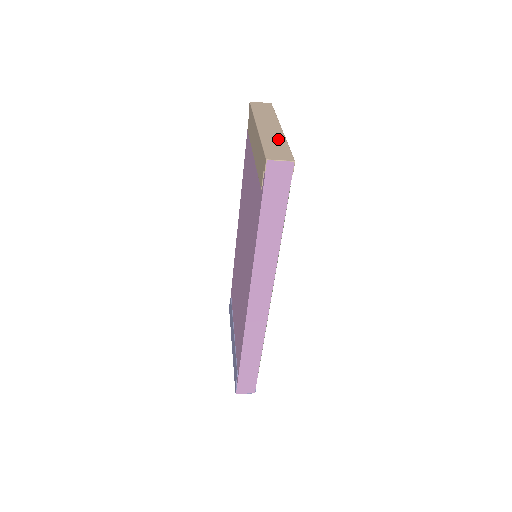
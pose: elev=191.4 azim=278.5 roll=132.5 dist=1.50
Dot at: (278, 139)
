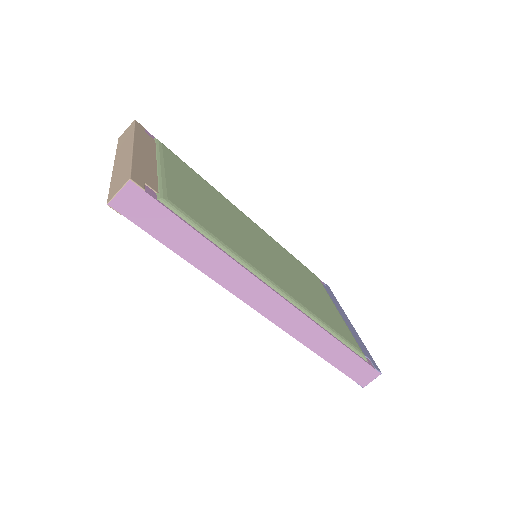
Dot at: (124, 163)
